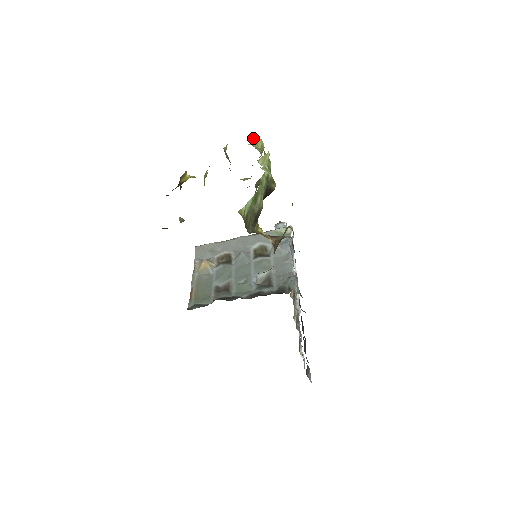
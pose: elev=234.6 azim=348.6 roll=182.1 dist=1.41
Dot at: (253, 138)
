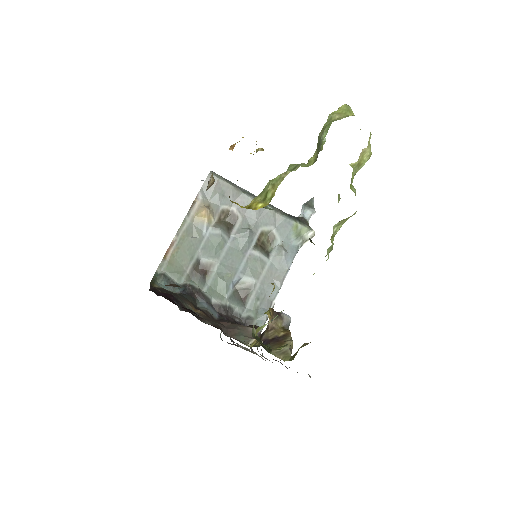
Dot at: (364, 150)
